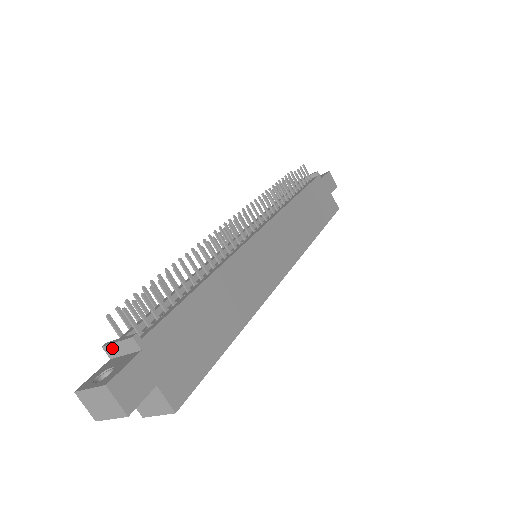
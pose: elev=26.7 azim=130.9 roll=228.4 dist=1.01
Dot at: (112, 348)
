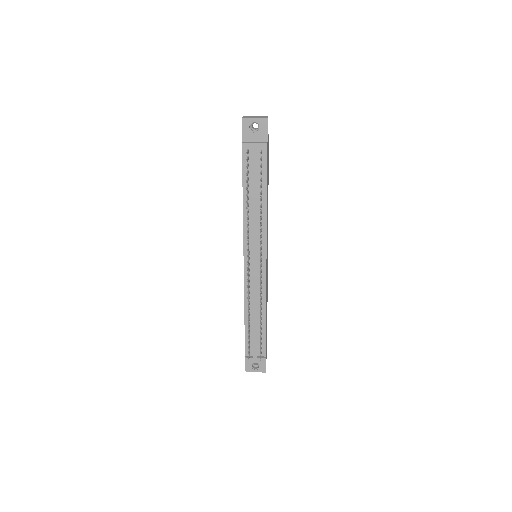
Dot at: (250, 359)
